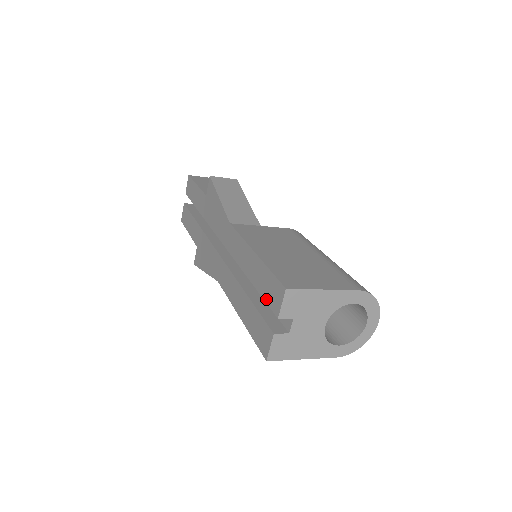
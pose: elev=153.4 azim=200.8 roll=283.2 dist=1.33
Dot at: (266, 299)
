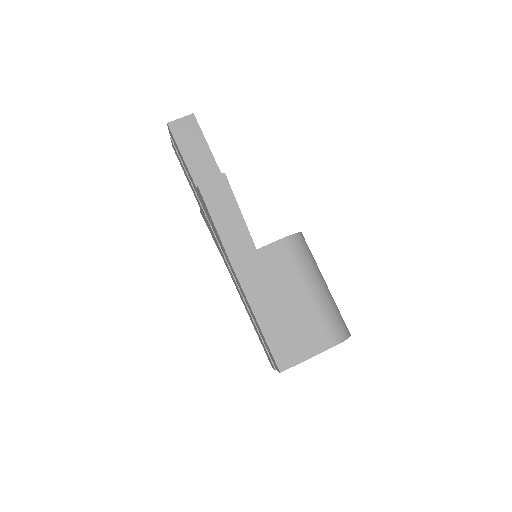
Dot at: (268, 351)
